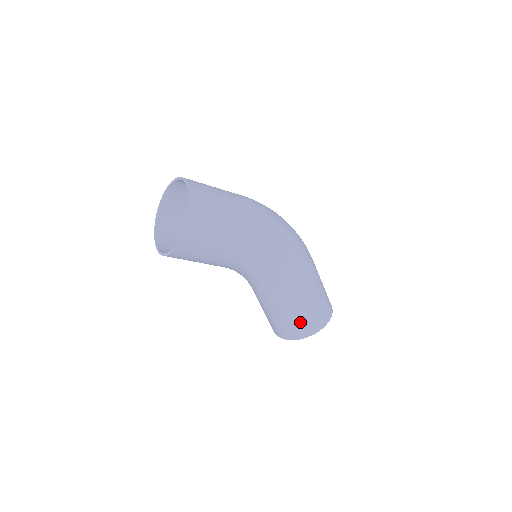
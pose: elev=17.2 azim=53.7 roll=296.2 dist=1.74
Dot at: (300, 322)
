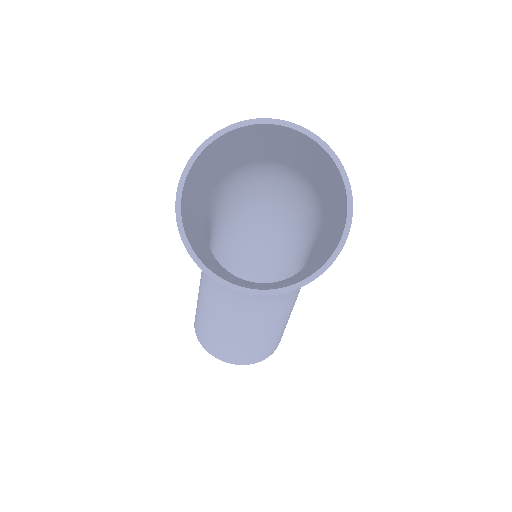
Dot at: (276, 339)
